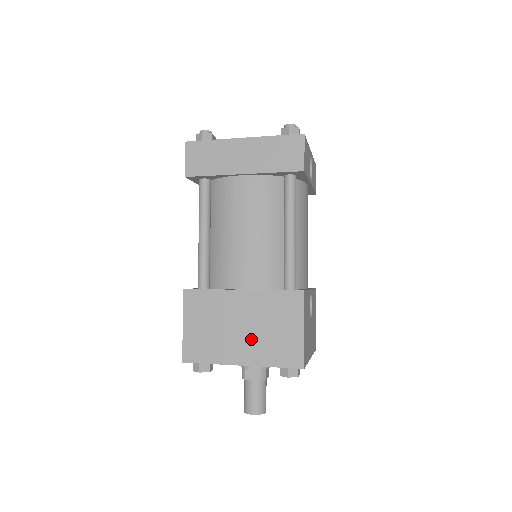
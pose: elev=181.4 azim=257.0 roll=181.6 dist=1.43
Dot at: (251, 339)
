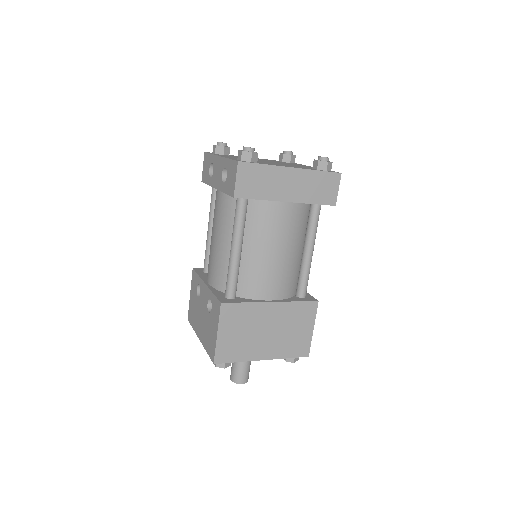
Dot at: (274, 340)
